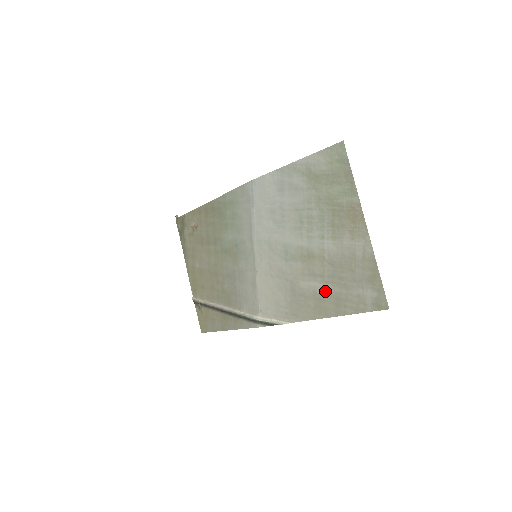
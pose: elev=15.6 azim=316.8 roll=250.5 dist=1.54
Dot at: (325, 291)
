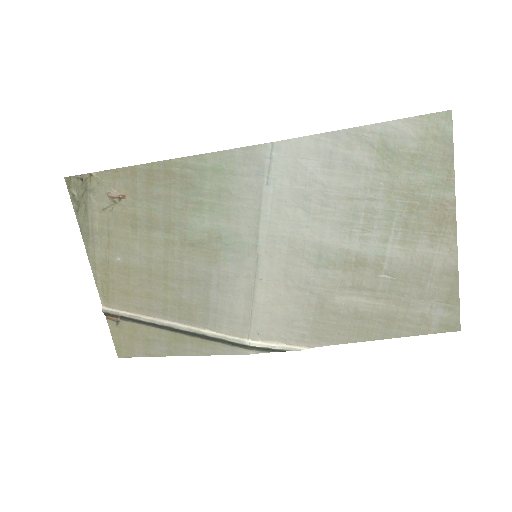
Dot at: (373, 309)
